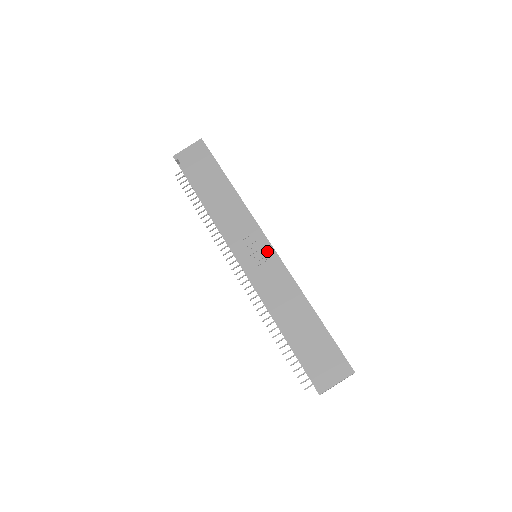
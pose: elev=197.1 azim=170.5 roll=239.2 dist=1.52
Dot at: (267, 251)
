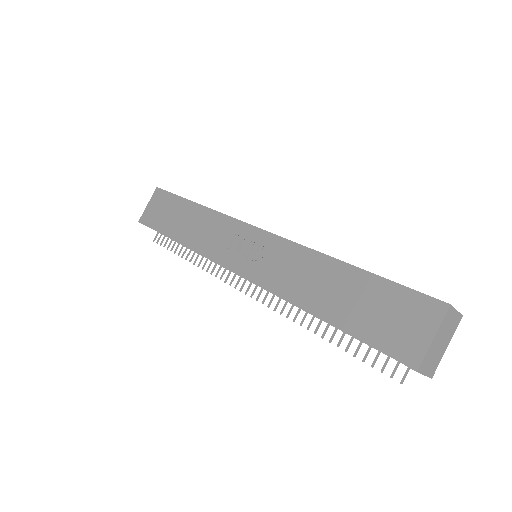
Dot at: (258, 238)
